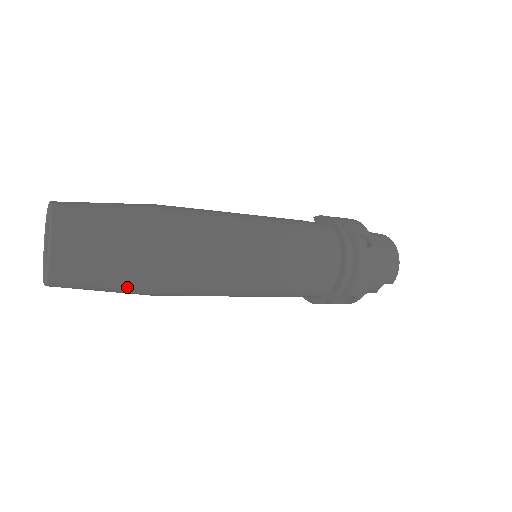
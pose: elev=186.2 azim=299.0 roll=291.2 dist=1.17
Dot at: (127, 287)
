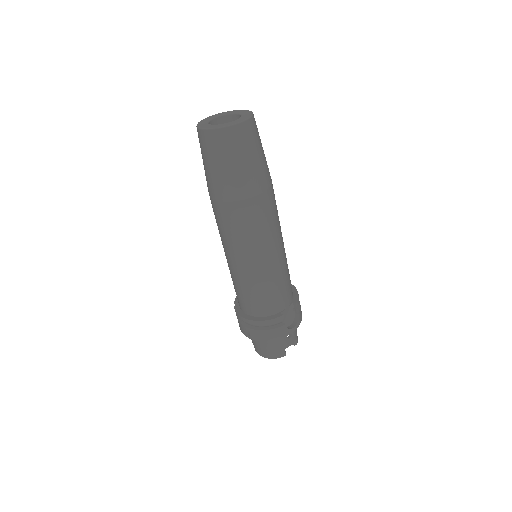
Dot at: (260, 170)
